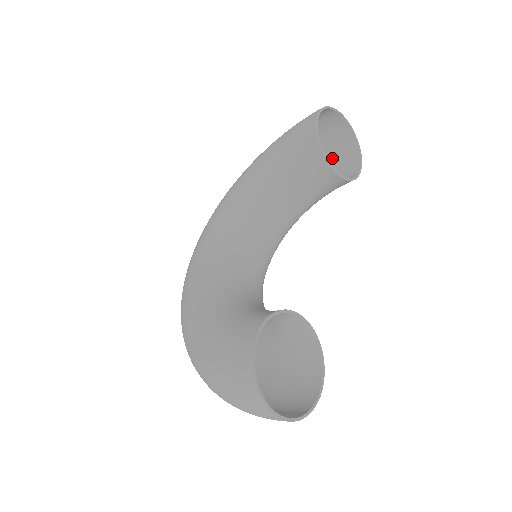
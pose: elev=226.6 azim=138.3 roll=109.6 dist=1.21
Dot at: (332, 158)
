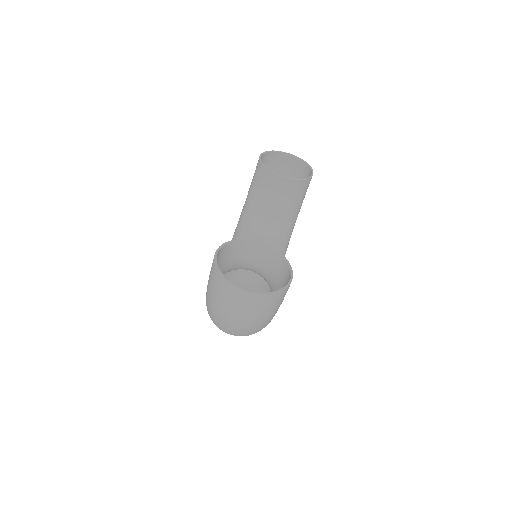
Dot at: occluded
